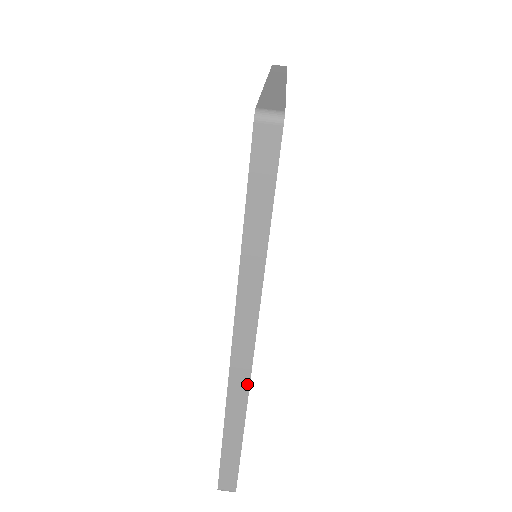
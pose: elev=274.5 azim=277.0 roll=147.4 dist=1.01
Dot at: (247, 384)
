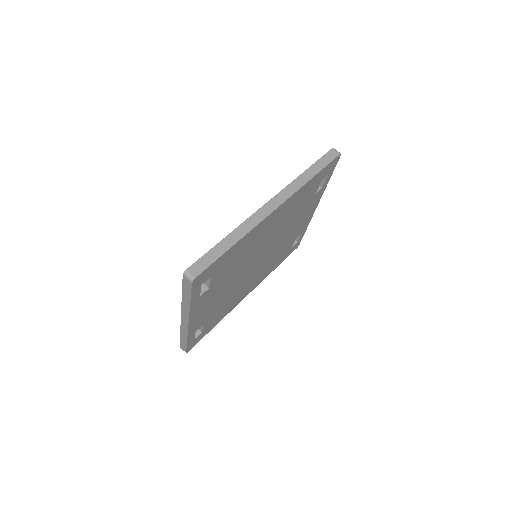
Dot at: (261, 220)
